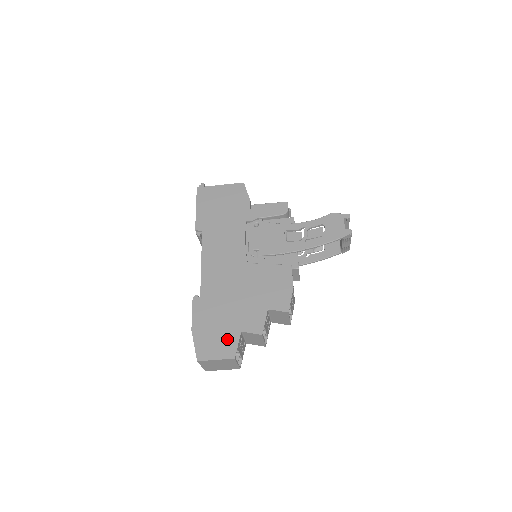
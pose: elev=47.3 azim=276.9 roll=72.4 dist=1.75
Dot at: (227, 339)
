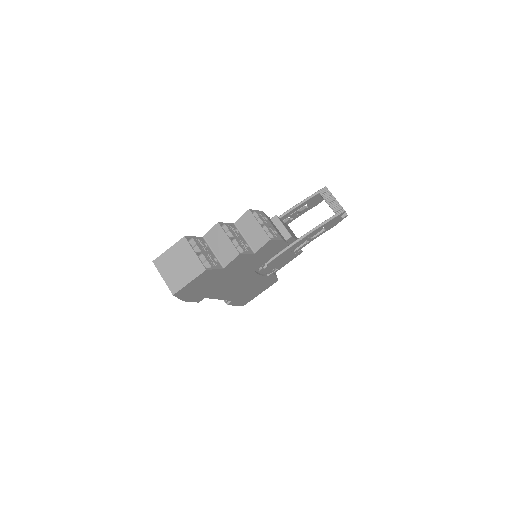
Dot at: occluded
